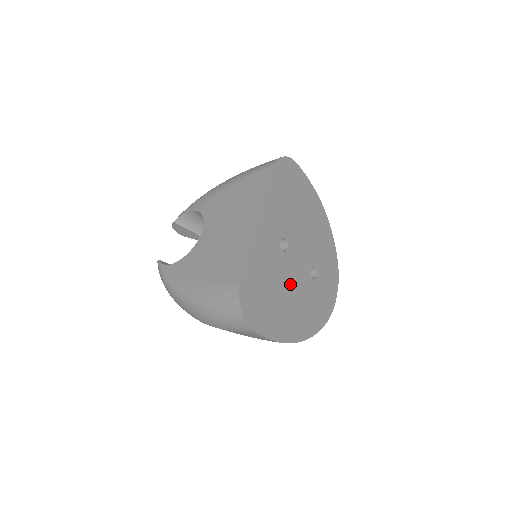
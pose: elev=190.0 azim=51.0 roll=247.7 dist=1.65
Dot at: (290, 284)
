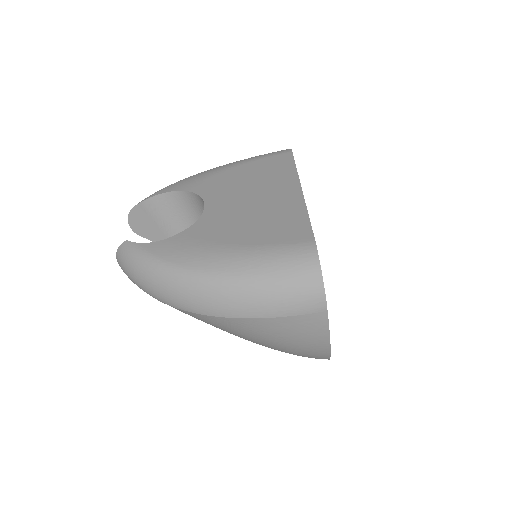
Dot at: occluded
